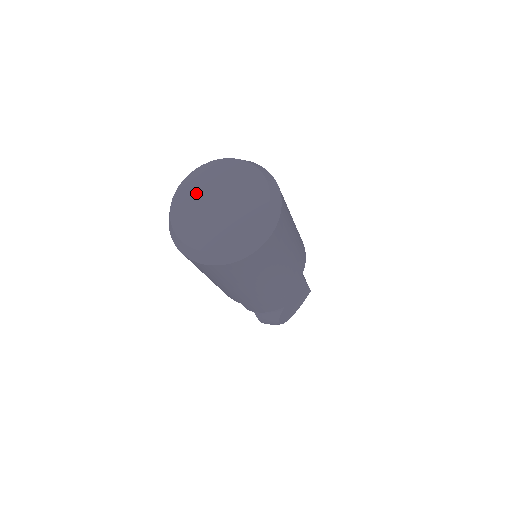
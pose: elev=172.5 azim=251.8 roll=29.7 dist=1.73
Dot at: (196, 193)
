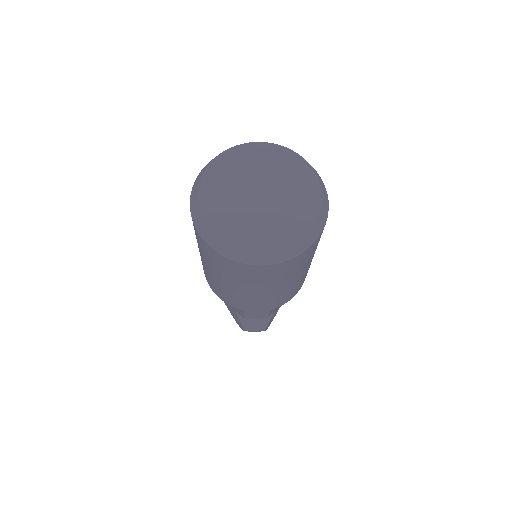
Dot at: (228, 181)
